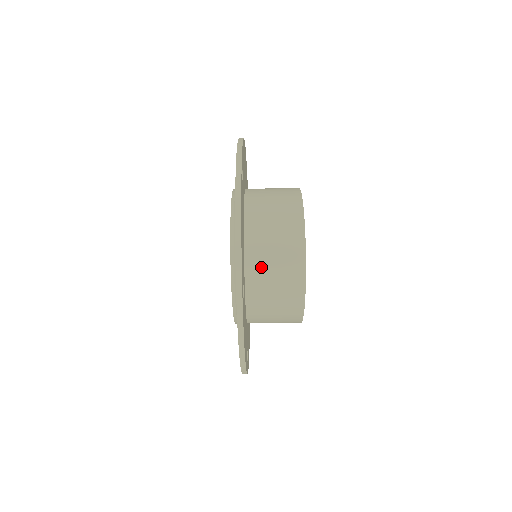
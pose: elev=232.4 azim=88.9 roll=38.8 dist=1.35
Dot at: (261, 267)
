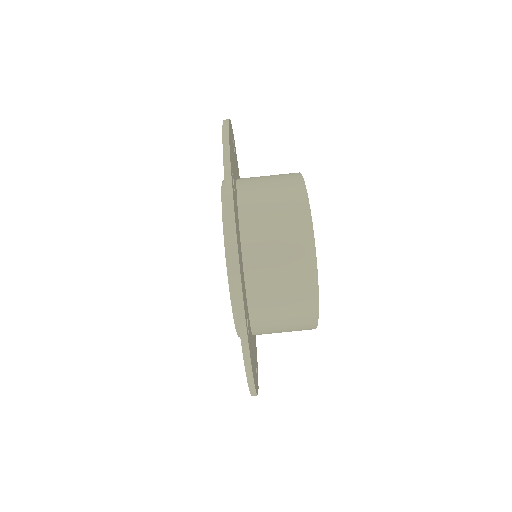
Dot at: (265, 286)
